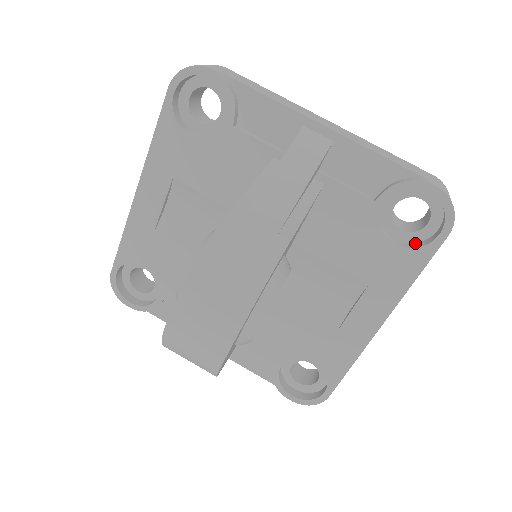
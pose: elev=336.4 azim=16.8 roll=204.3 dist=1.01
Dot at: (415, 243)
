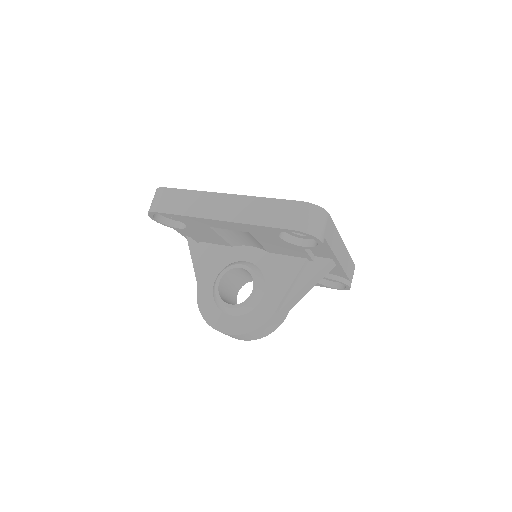
Dot at: (323, 279)
